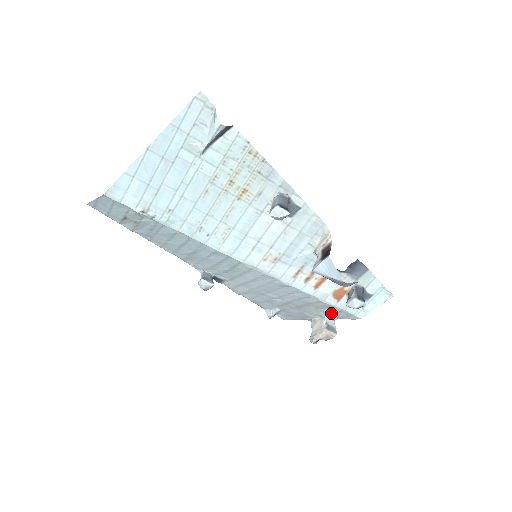
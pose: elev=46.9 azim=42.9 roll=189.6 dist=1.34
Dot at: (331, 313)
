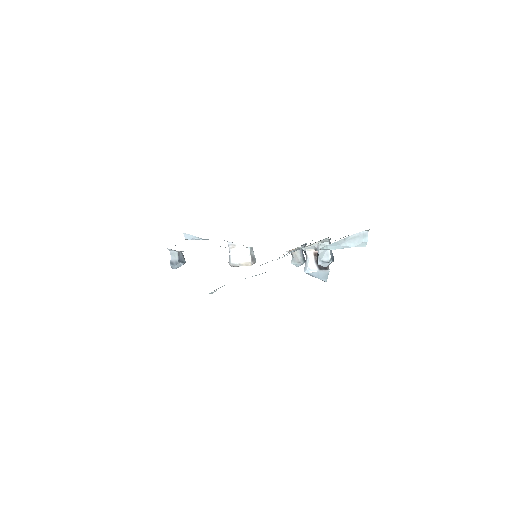
Dot at: occluded
